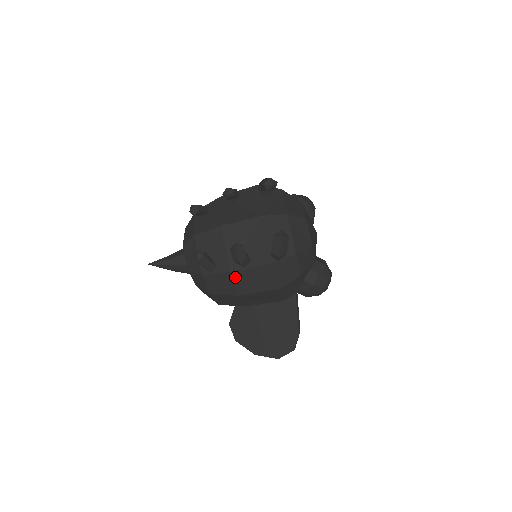
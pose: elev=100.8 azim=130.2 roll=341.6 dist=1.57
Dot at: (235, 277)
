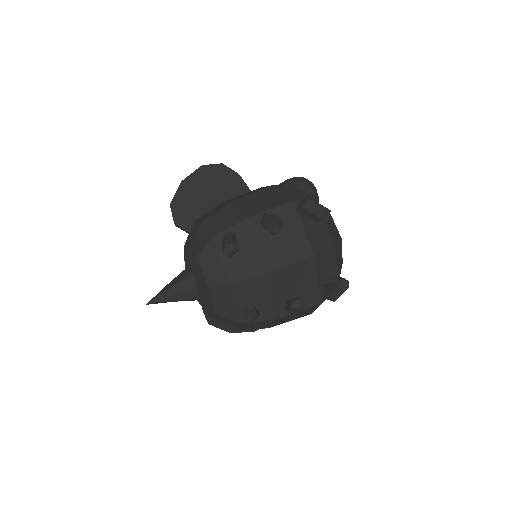
Dot at: (278, 320)
